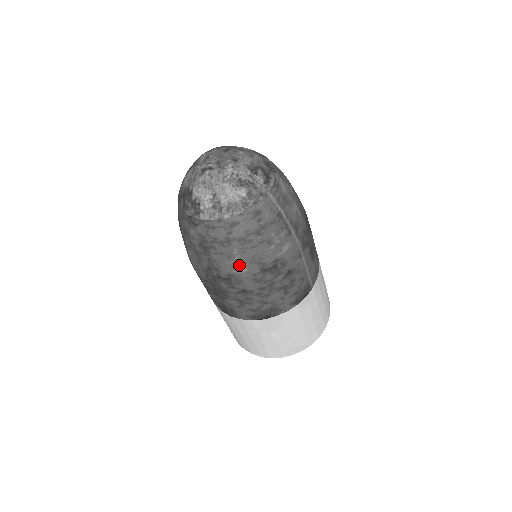
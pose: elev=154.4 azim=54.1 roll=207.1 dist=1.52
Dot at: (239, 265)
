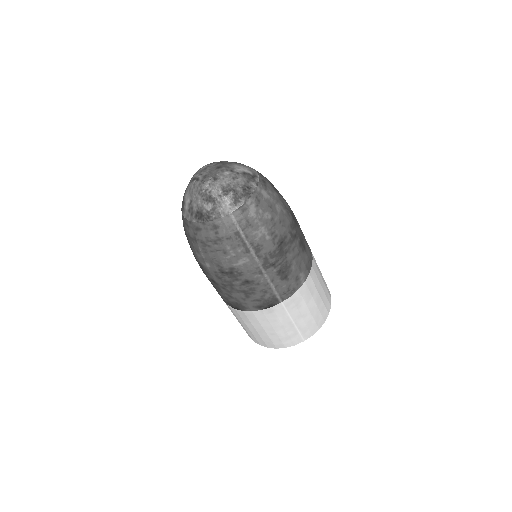
Dot at: (204, 260)
